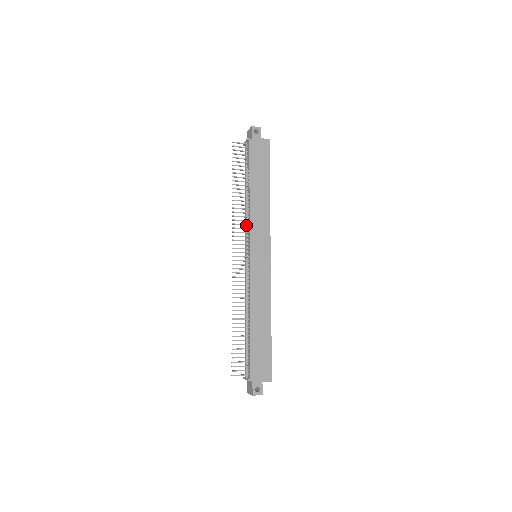
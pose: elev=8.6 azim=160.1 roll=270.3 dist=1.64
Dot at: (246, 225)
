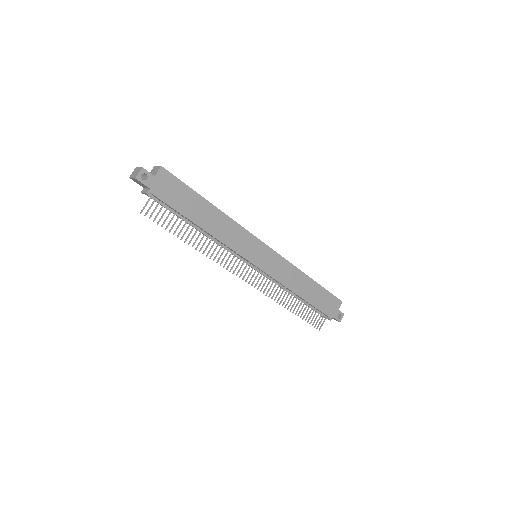
Dot at: (228, 251)
